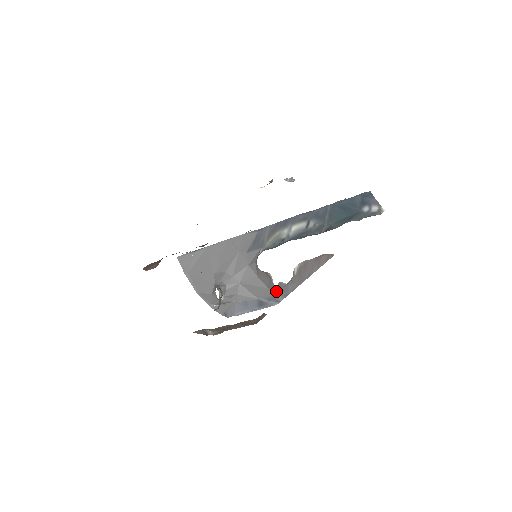
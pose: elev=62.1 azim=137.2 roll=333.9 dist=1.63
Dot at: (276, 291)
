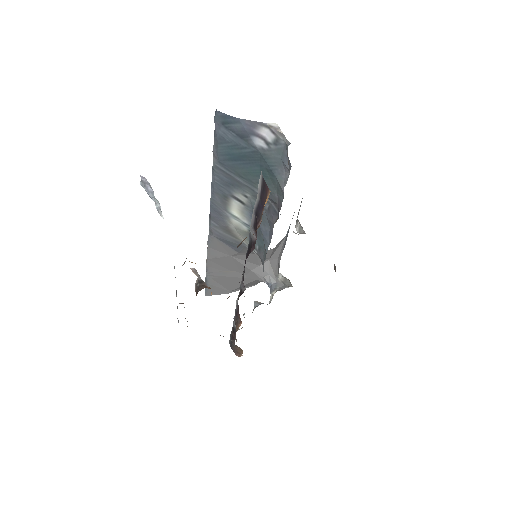
Dot at: occluded
